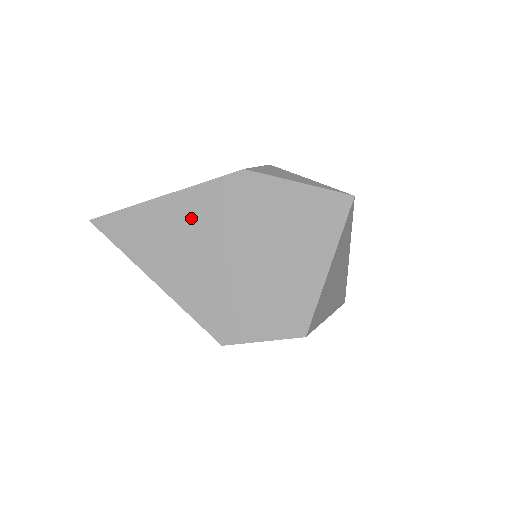
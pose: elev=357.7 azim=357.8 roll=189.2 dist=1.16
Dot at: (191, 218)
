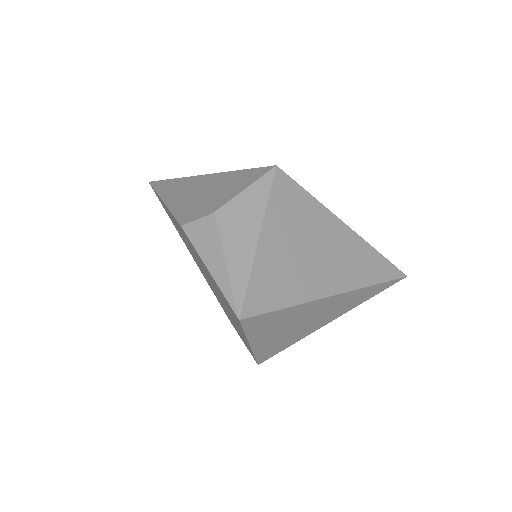
Dot at: (180, 231)
